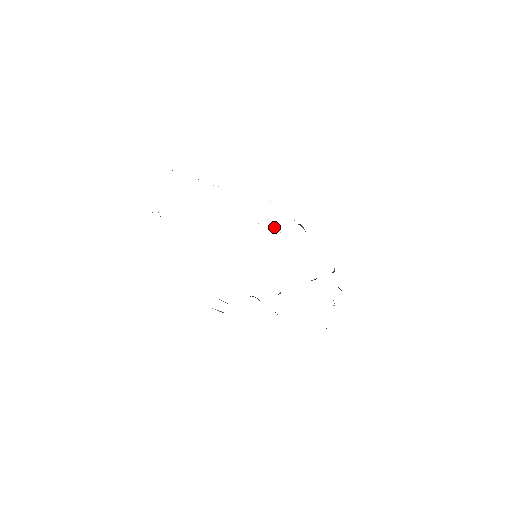
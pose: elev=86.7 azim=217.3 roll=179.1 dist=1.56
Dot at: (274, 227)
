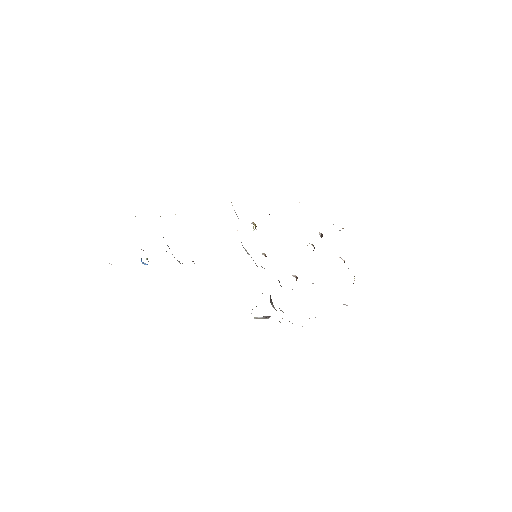
Dot at: occluded
